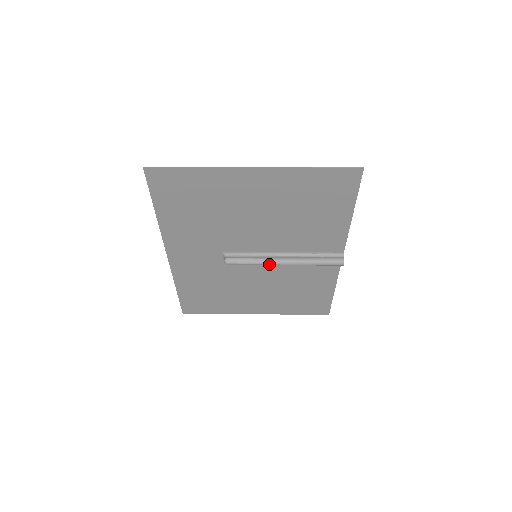
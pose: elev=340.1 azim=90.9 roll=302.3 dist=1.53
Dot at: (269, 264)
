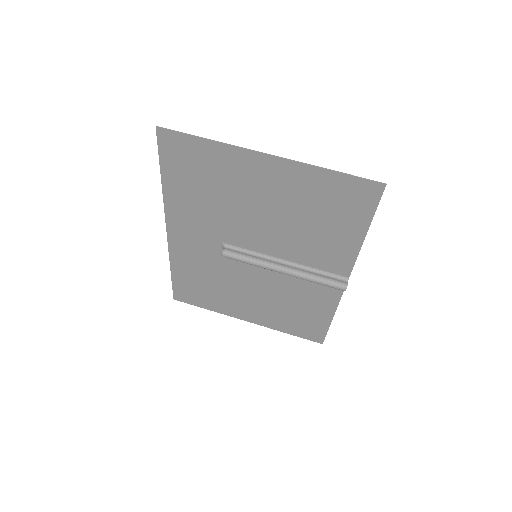
Dot at: (266, 268)
